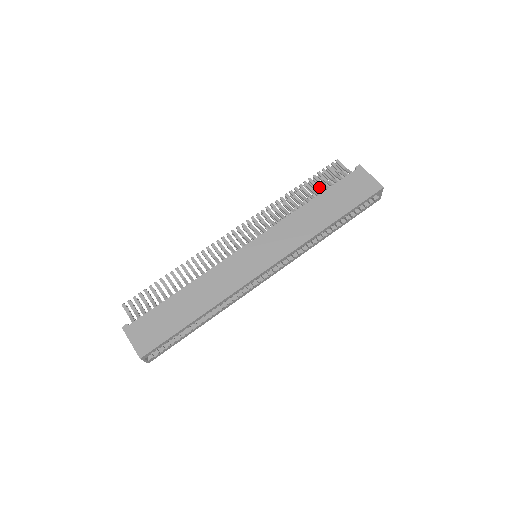
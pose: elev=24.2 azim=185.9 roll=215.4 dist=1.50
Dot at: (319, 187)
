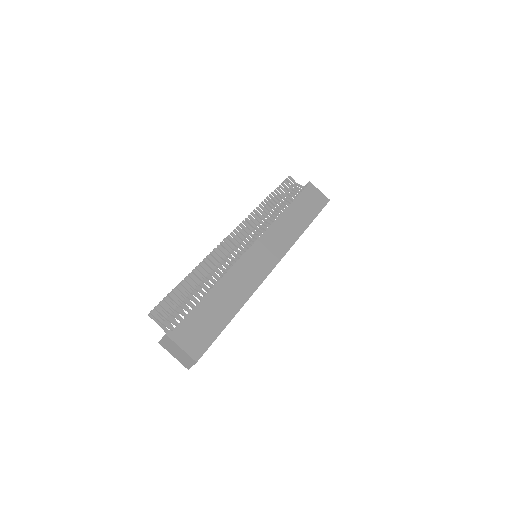
Dot at: occluded
